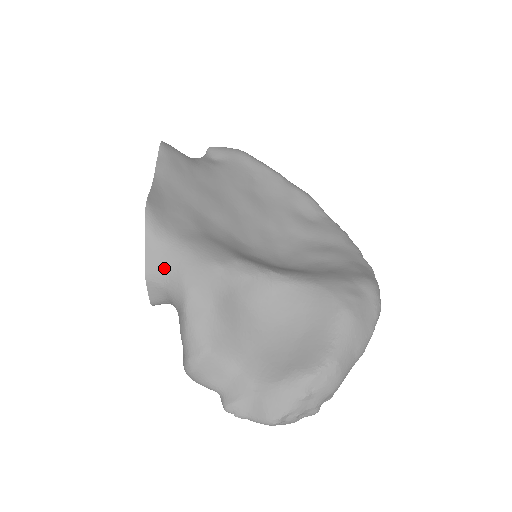
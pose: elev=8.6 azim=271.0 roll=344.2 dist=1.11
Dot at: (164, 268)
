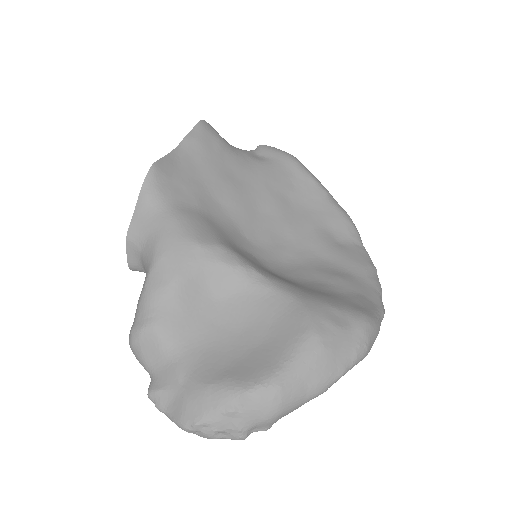
Dot at: (145, 231)
